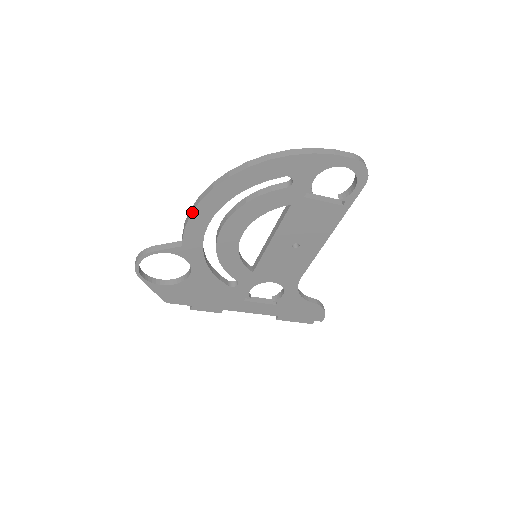
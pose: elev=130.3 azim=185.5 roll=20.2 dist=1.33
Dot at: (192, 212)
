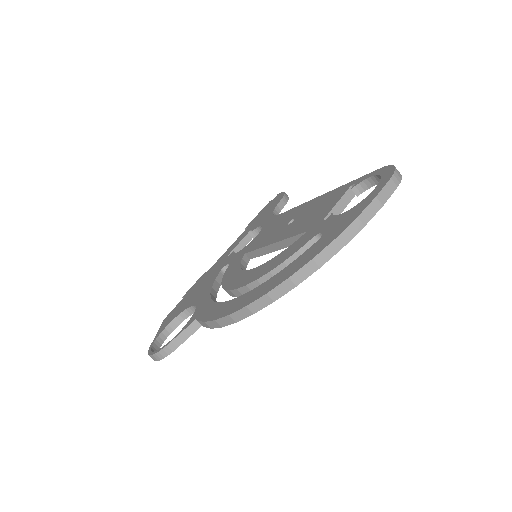
Dot at: (224, 326)
